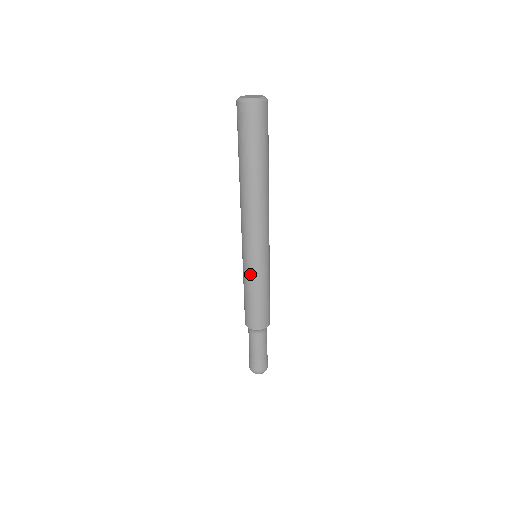
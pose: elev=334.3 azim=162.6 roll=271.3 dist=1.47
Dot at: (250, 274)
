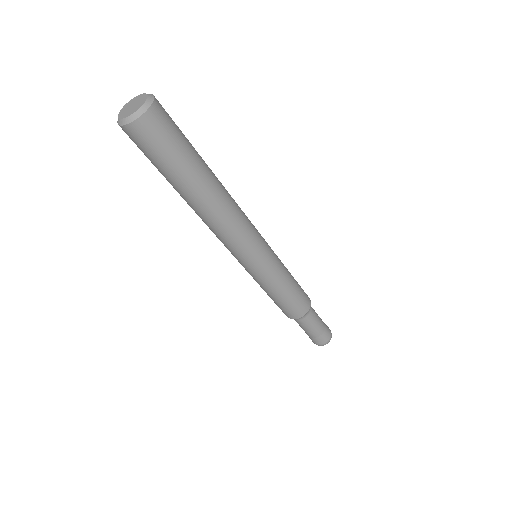
Dot at: (254, 278)
